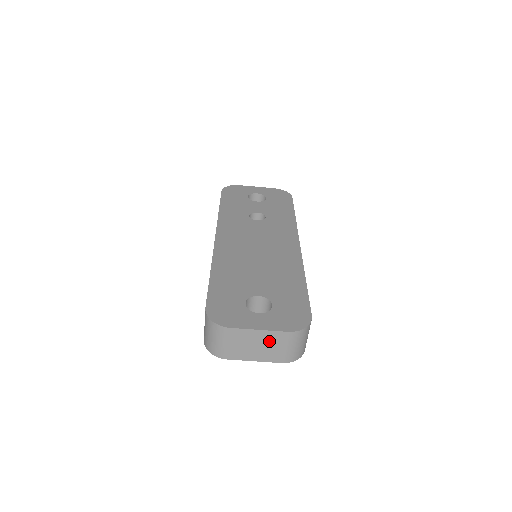
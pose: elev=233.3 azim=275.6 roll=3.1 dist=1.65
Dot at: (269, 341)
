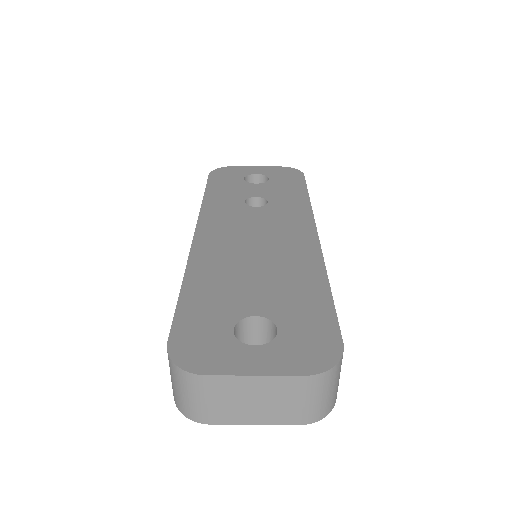
Dot at: (274, 392)
